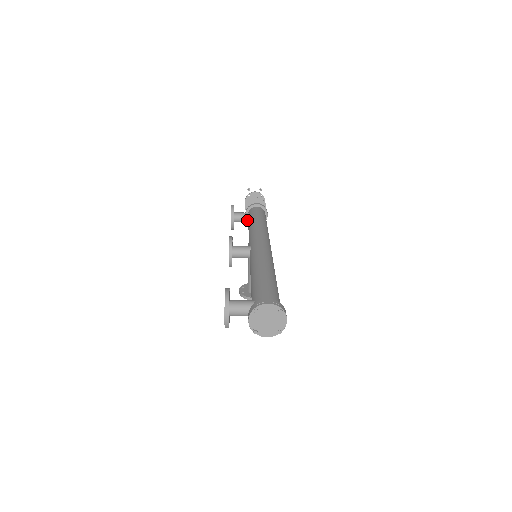
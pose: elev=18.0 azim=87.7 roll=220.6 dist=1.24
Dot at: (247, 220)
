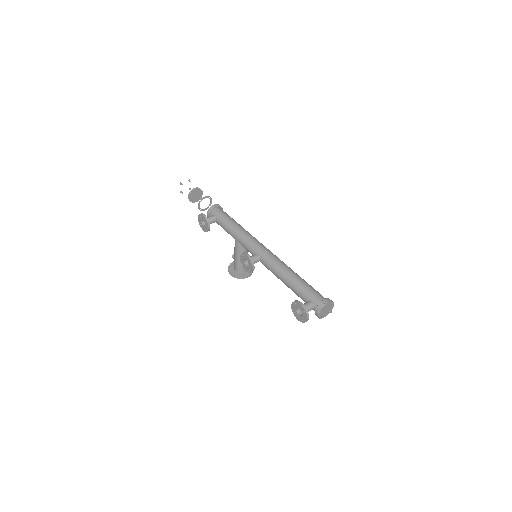
Dot at: (215, 221)
